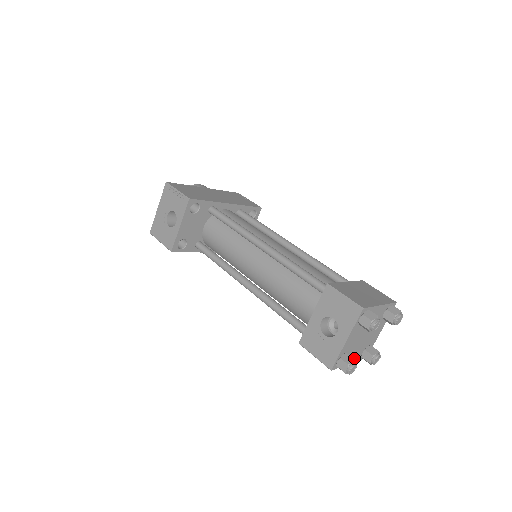
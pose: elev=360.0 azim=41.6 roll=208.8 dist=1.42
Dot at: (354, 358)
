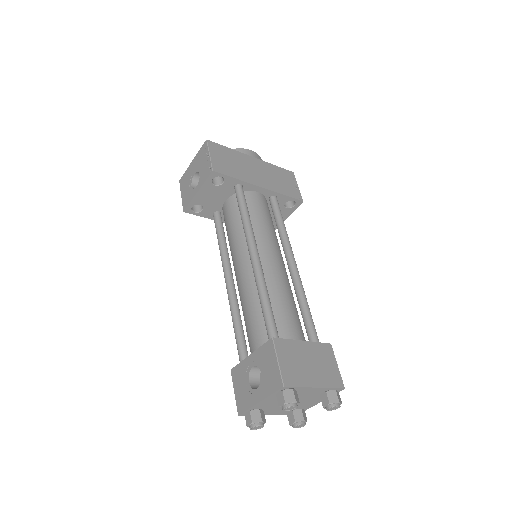
Dot at: (276, 413)
